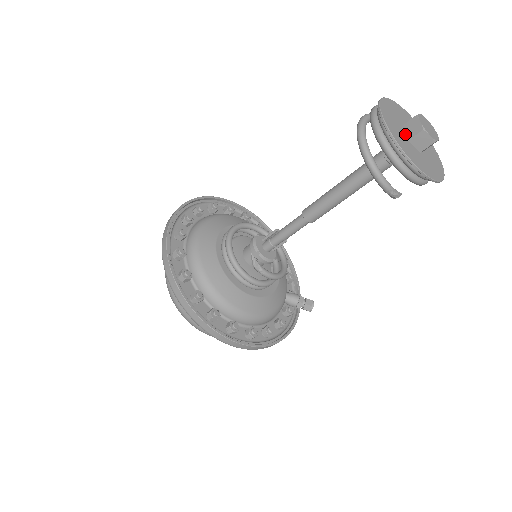
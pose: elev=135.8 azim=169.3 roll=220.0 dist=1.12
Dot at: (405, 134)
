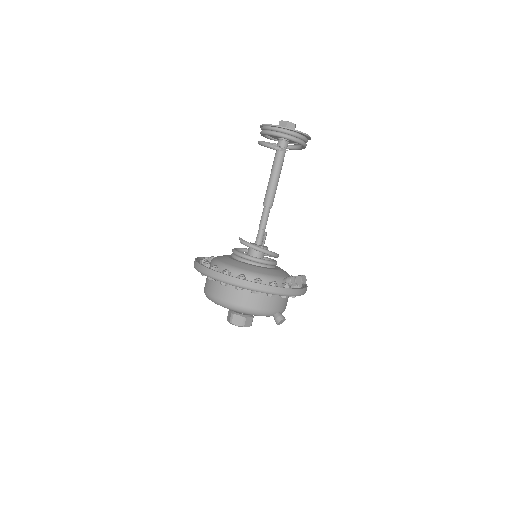
Dot at: occluded
